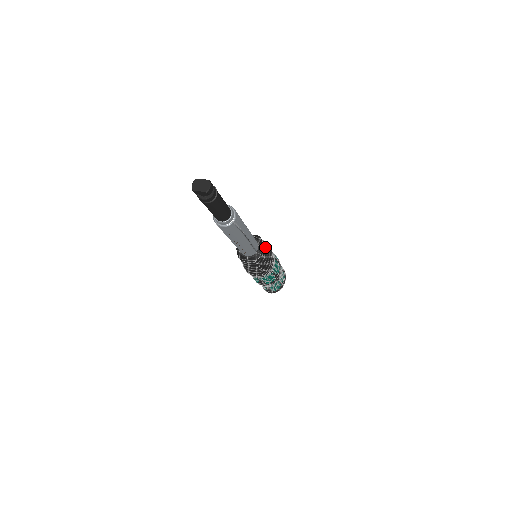
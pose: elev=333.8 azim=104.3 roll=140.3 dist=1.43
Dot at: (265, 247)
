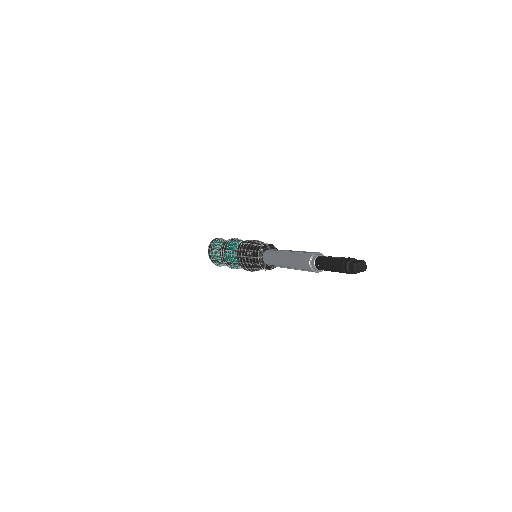
Dot at: occluded
